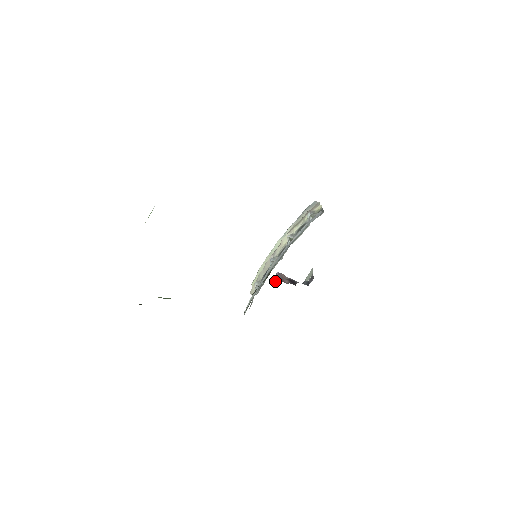
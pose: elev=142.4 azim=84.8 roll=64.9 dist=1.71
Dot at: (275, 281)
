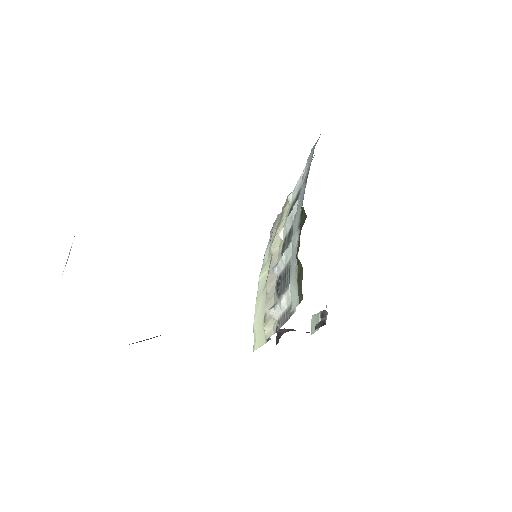
Dot at: (282, 334)
